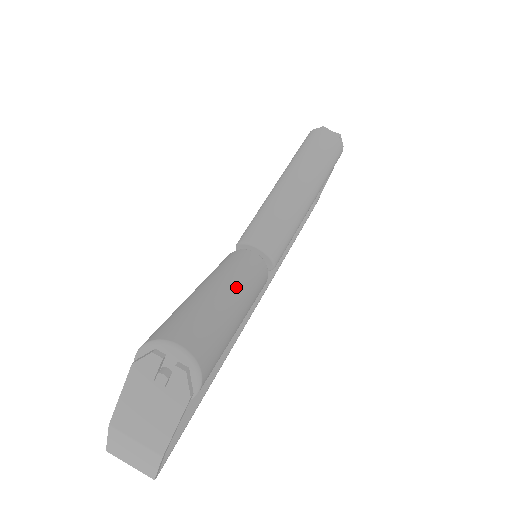
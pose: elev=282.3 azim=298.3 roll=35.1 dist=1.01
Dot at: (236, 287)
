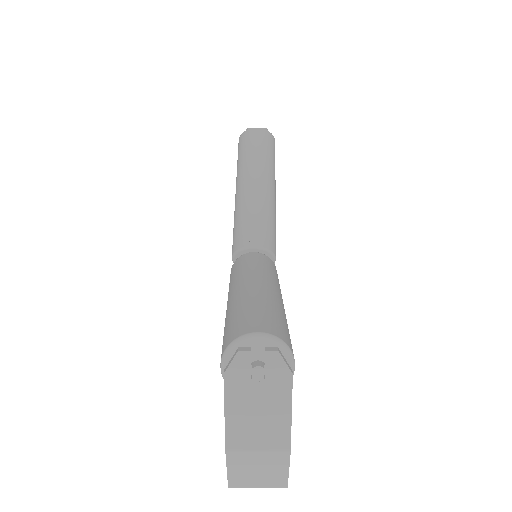
Dot at: (263, 279)
